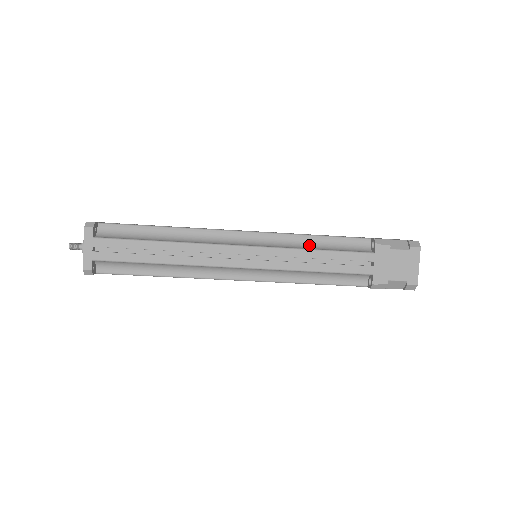
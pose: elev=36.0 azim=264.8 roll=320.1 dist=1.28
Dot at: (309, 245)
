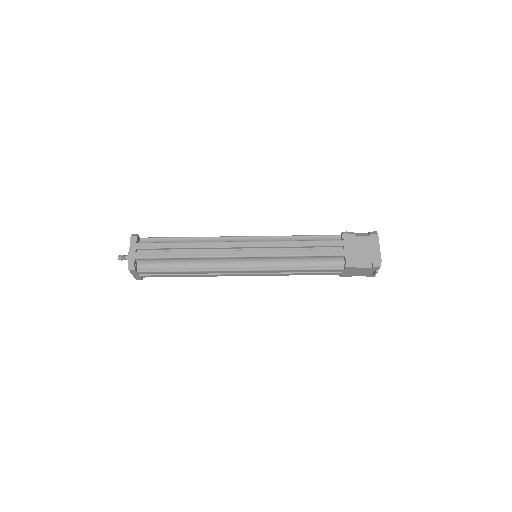
Dot at: occluded
